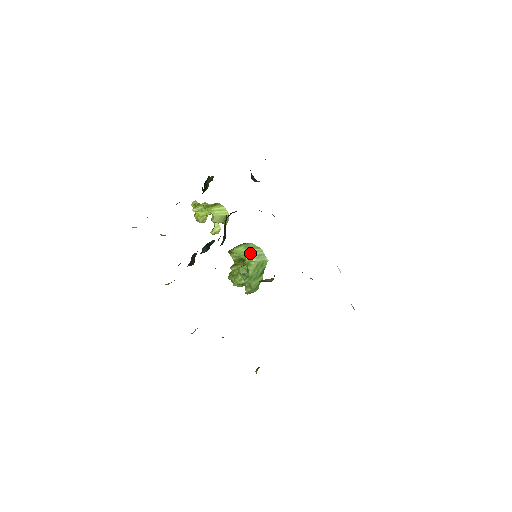
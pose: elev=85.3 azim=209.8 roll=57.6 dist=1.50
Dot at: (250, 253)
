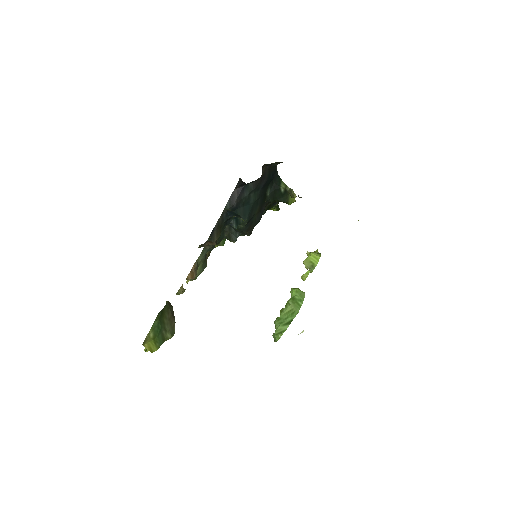
Dot at: (295, 297)
